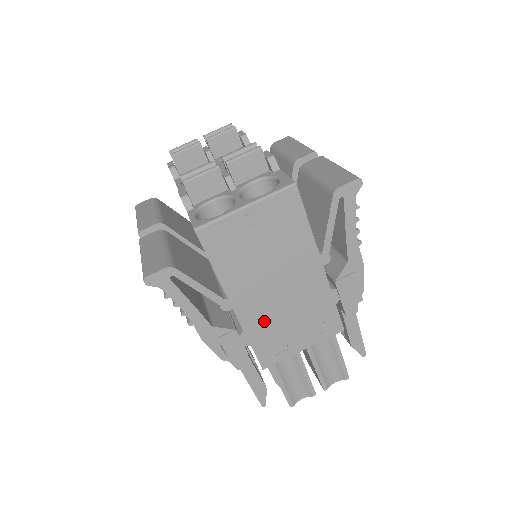
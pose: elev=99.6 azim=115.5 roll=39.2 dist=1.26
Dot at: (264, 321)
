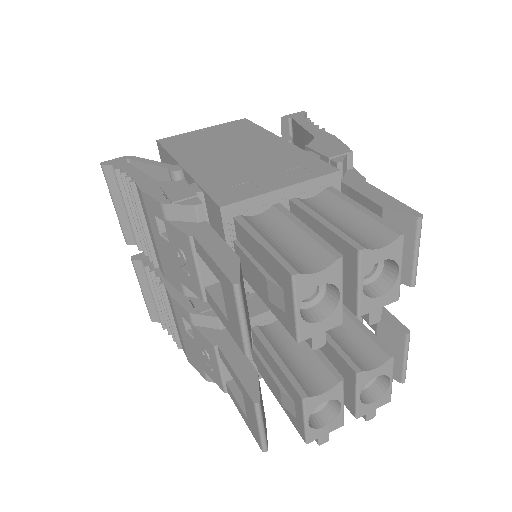
Dot at: (220, 172)
